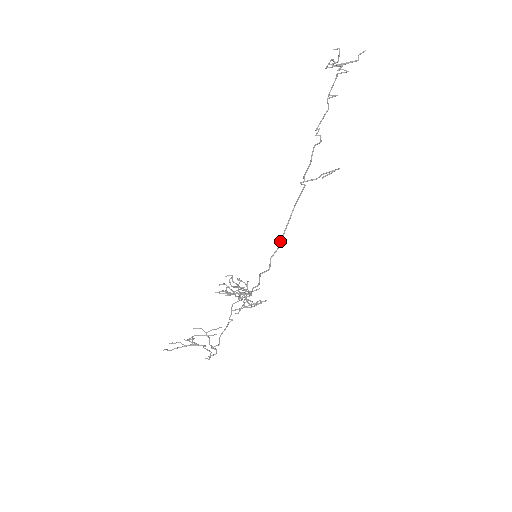
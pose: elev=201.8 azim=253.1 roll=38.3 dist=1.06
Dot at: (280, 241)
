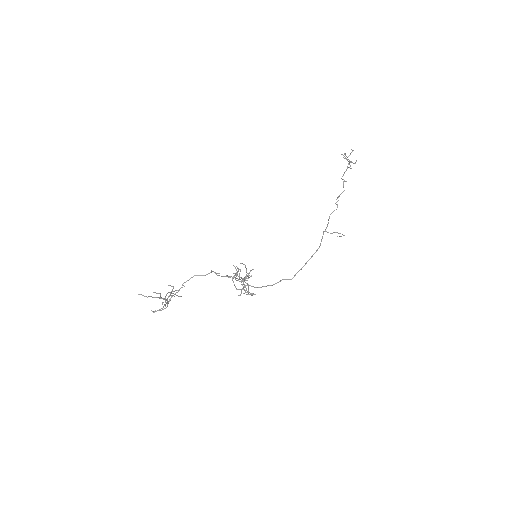
Dot at: (305, 264)
